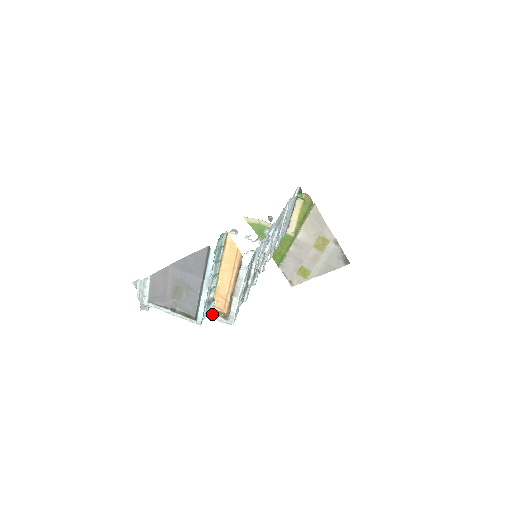
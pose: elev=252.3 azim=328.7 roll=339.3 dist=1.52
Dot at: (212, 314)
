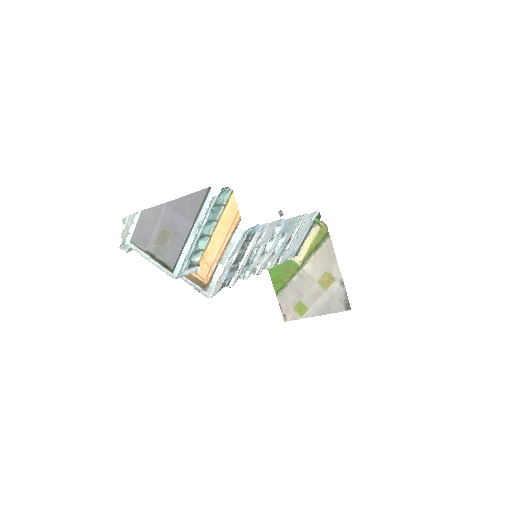
Dot at: (192, 281)
